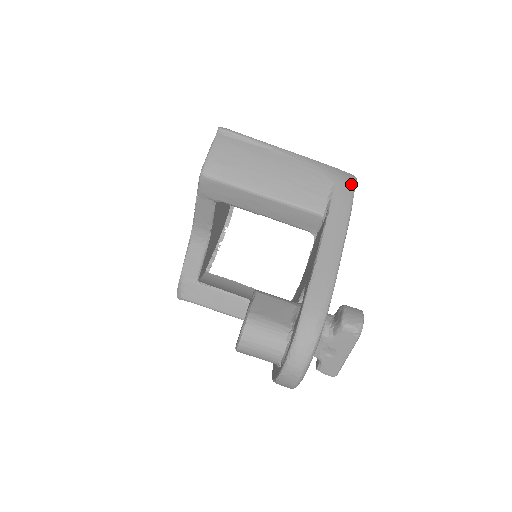
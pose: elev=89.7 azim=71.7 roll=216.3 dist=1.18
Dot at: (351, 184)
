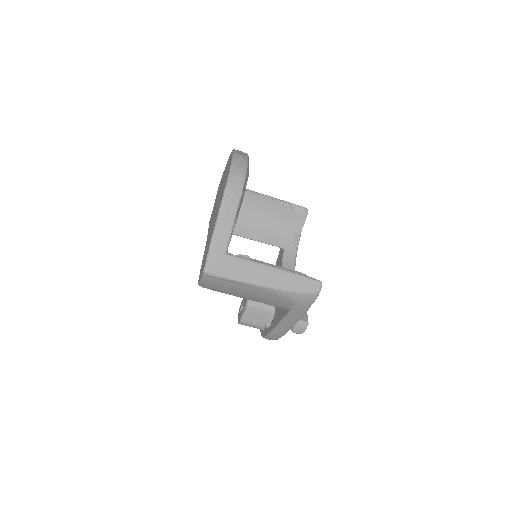
Dot at: (310, 303)
